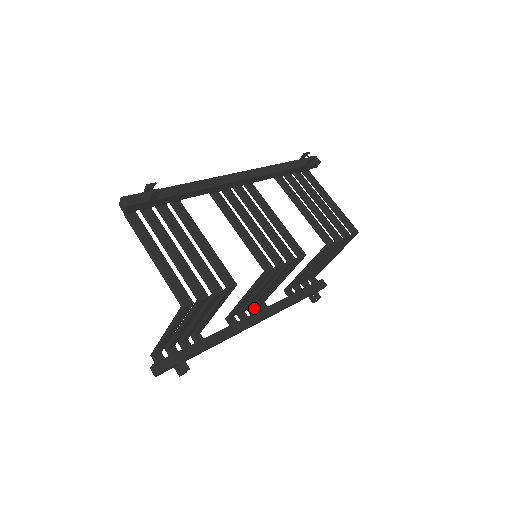
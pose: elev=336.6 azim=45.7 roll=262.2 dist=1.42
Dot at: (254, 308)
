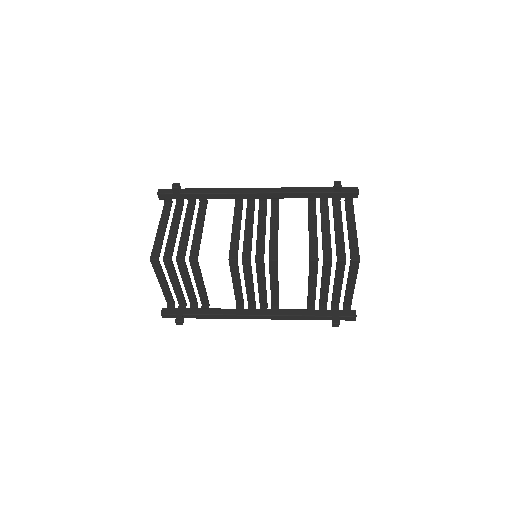
Dot at: (265, 306)
